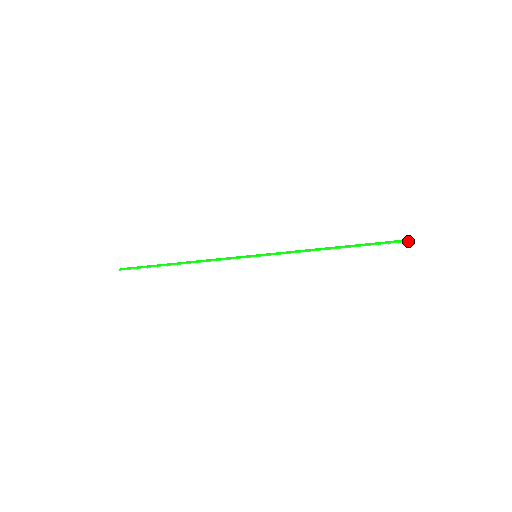
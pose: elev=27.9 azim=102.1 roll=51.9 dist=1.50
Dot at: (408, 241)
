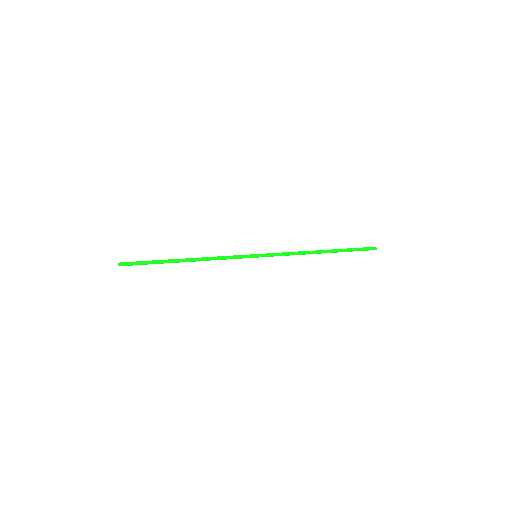
Dot at: occluded
